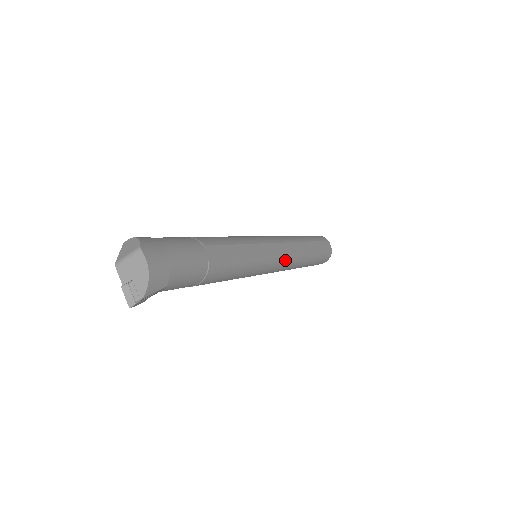
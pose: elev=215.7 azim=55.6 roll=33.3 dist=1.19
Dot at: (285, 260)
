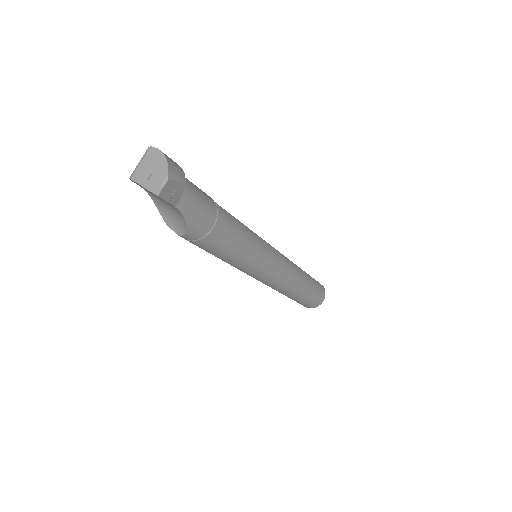
Dot at: (284, 260)
